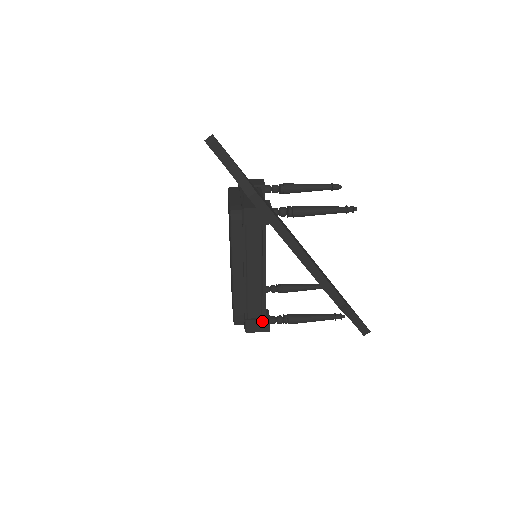
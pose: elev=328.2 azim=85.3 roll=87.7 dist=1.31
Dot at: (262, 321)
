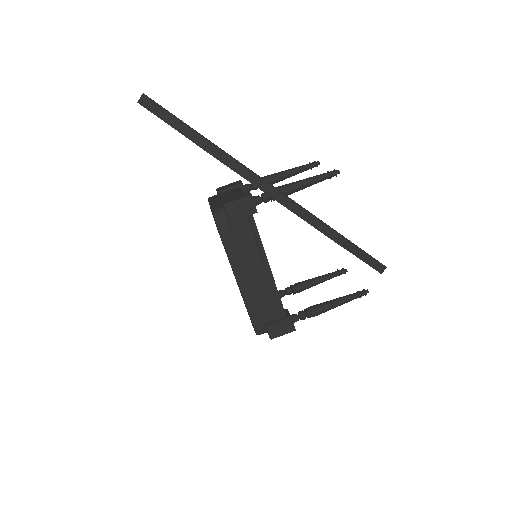
Dot at: (284, 321)
